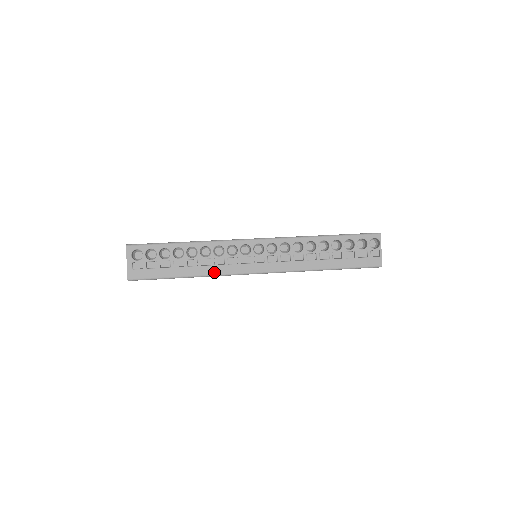
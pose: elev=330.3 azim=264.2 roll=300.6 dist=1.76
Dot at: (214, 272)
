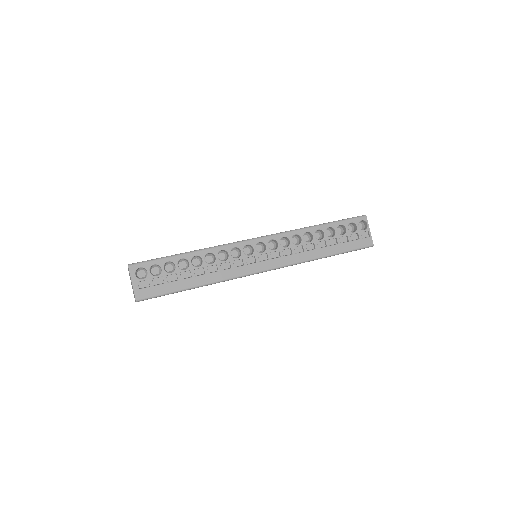
Dot at: (222, 277)
